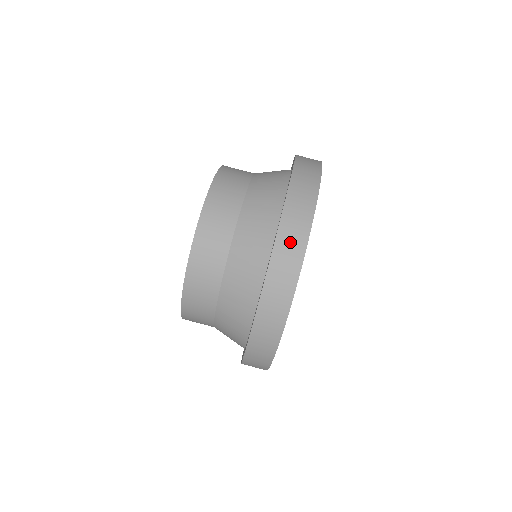
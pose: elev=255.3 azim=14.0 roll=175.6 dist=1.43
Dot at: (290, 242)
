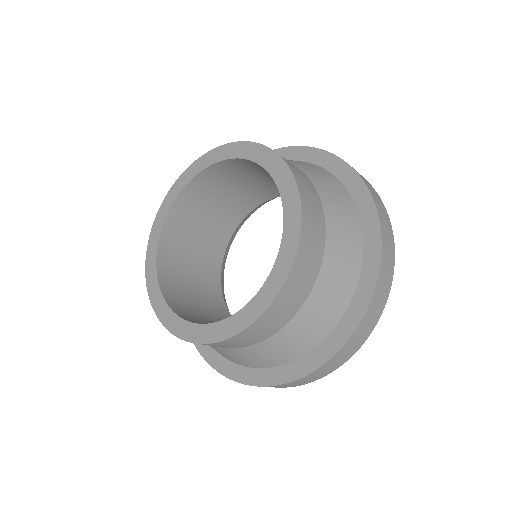
Dot at: occluded
